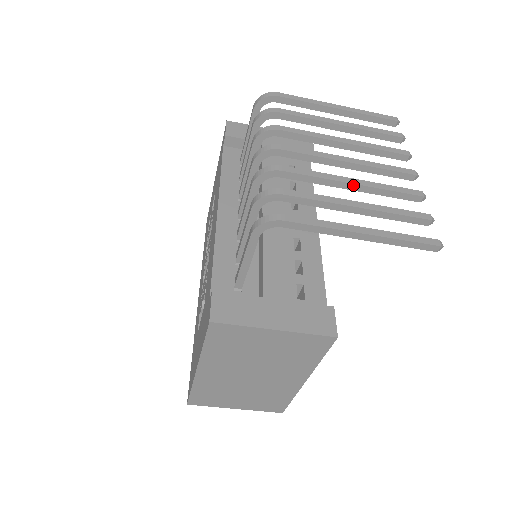
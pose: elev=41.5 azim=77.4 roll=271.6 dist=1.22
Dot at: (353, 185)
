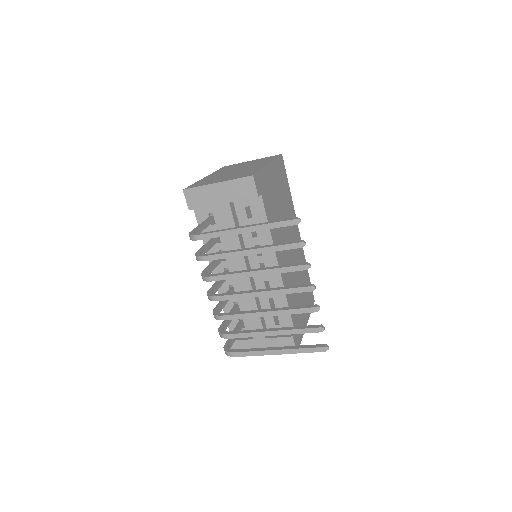
Dot at: occluded
